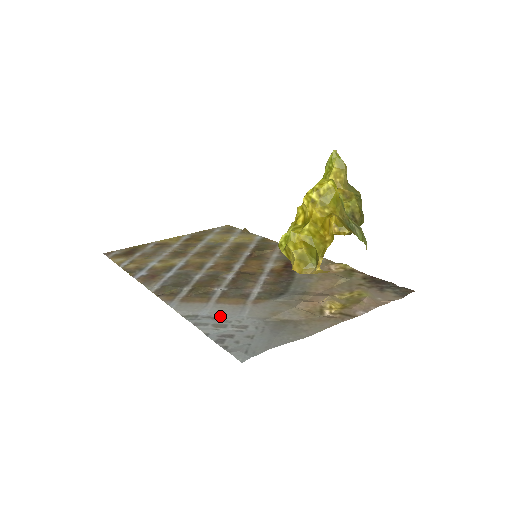
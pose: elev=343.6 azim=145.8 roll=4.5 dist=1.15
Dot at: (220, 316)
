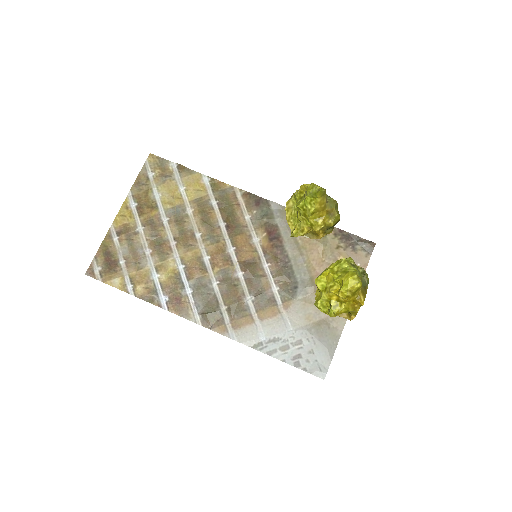
Dot at: (276, 337)
